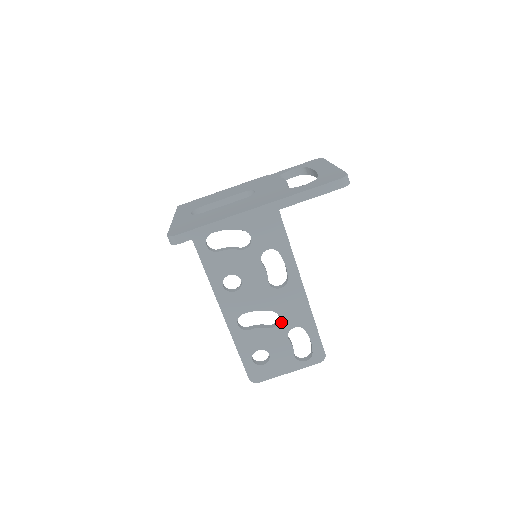
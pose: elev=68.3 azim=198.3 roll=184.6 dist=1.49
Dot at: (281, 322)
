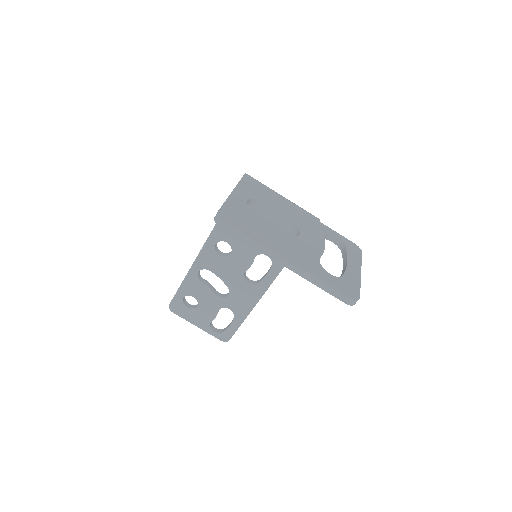
Dot at: (226, 298)
